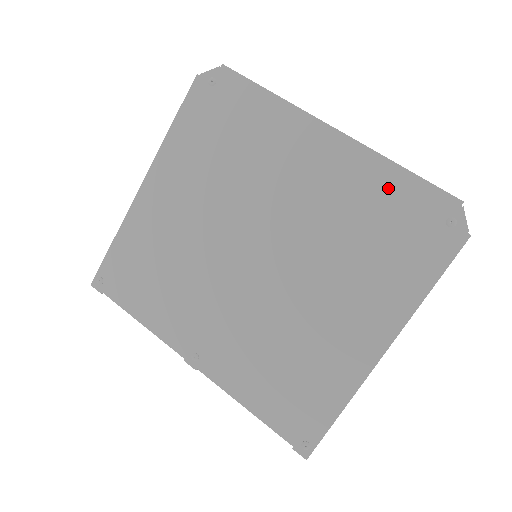
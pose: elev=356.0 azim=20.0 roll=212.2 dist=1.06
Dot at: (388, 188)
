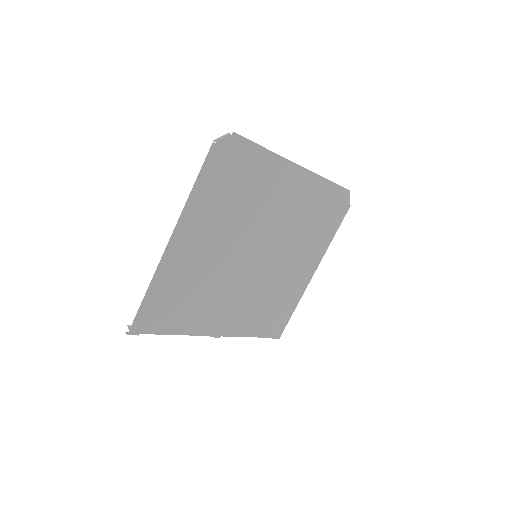
Dot at: (323, 194)
